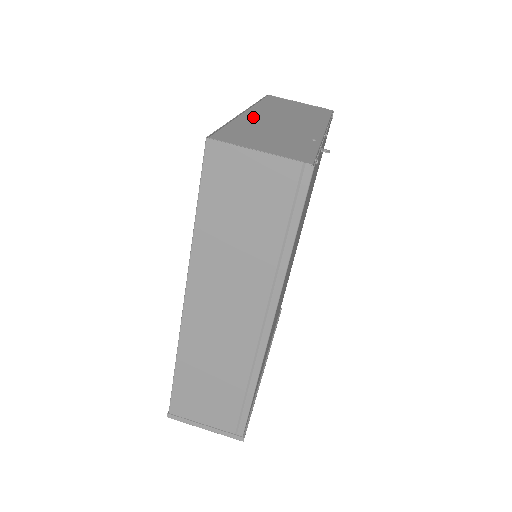
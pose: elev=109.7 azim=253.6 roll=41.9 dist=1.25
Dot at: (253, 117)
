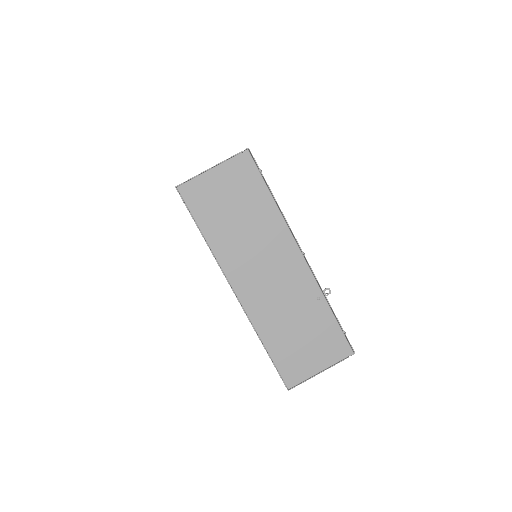
Dot at: (254, 303)
